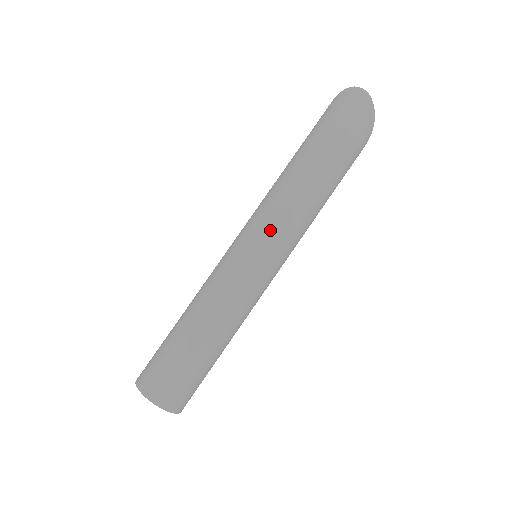
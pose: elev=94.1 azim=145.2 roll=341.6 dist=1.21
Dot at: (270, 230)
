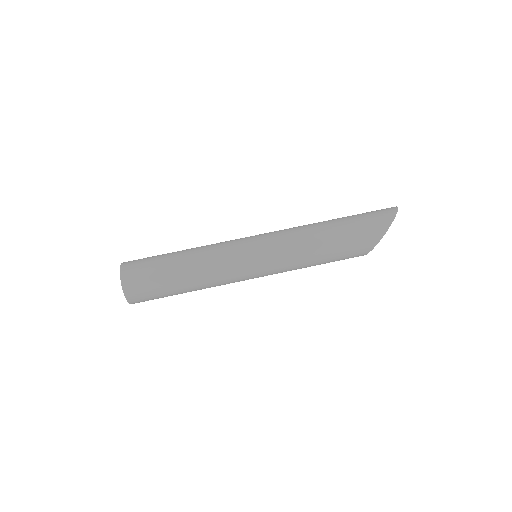
Dot at: (273, 232)
